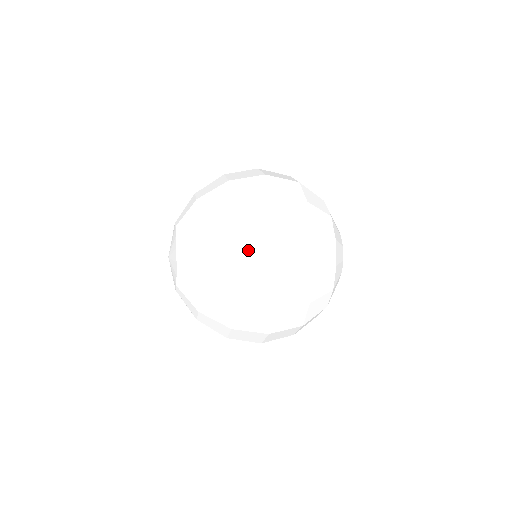
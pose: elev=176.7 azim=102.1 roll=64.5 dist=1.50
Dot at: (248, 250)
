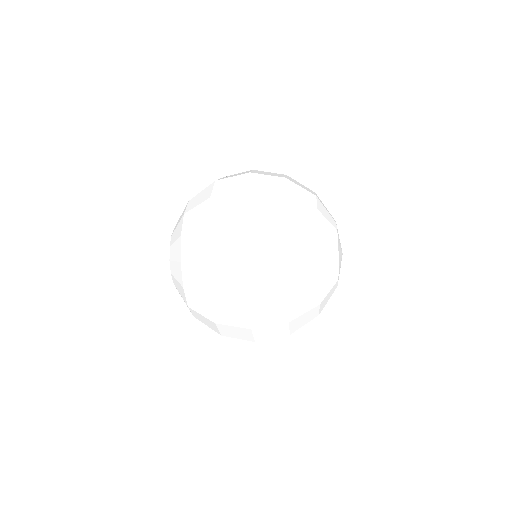
Dot at: occluded
